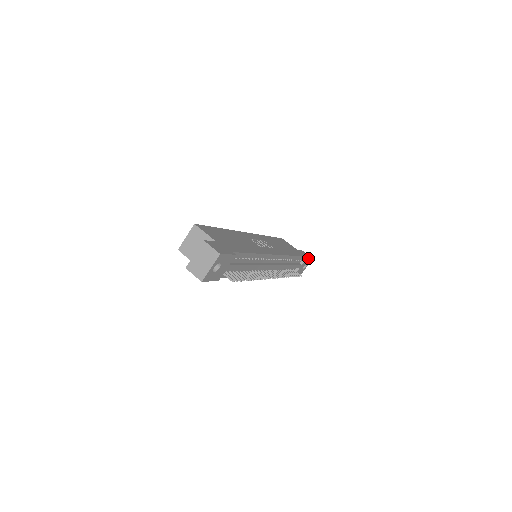
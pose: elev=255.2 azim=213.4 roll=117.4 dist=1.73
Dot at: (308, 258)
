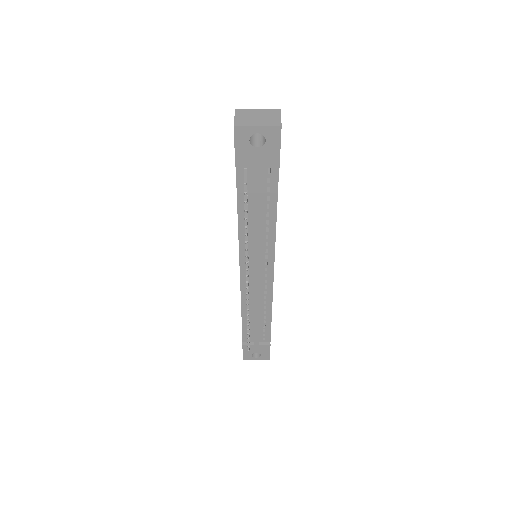
Dot at: occluded
